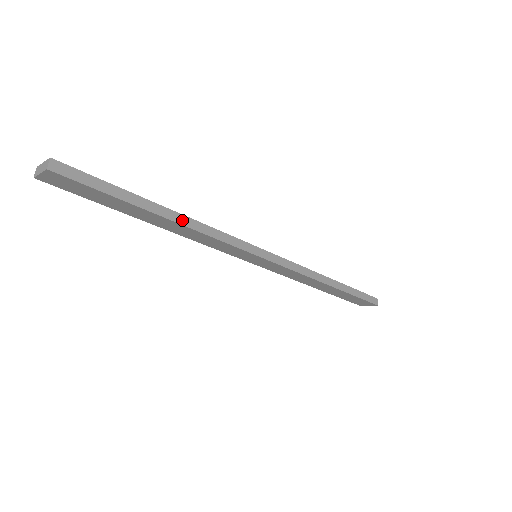
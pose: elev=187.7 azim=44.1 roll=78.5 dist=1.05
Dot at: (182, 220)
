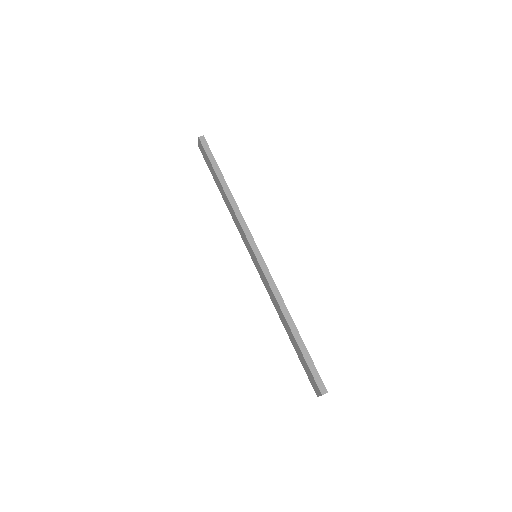
Dot at: (229, 195)
